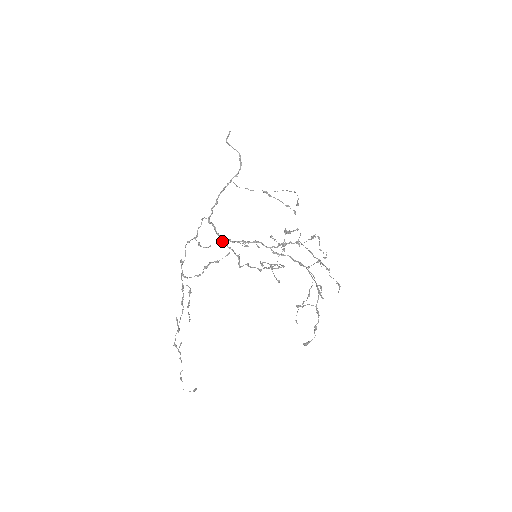
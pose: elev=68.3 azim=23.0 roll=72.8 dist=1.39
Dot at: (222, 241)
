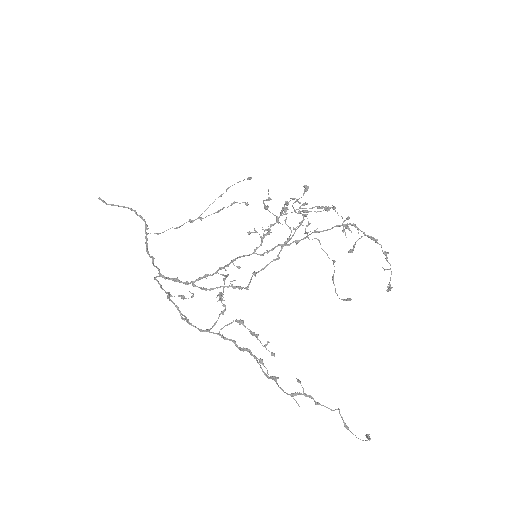
Dot at: occluded
